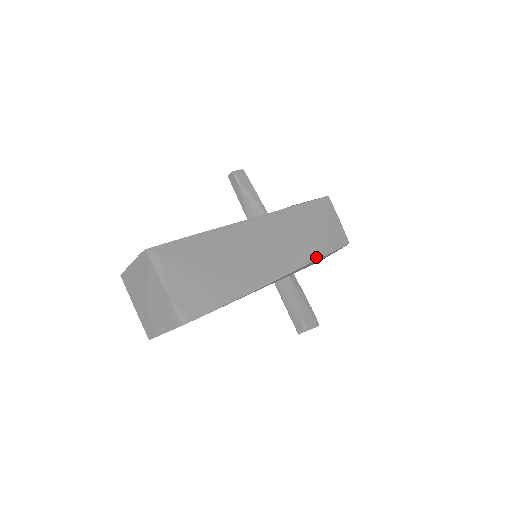
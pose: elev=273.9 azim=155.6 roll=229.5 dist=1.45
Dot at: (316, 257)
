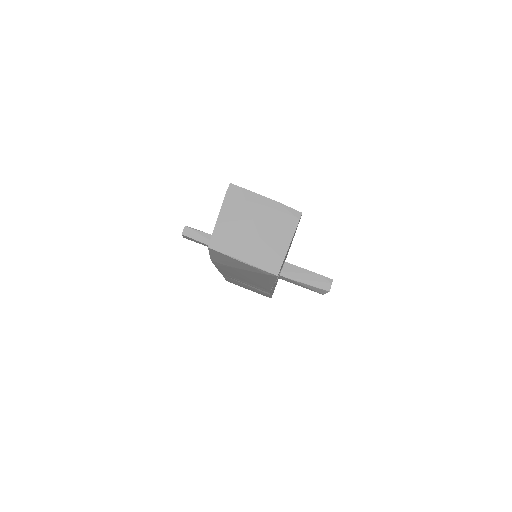
Dot at: occluded
